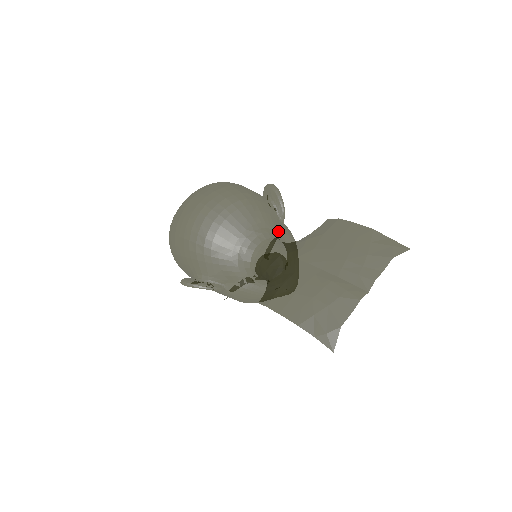
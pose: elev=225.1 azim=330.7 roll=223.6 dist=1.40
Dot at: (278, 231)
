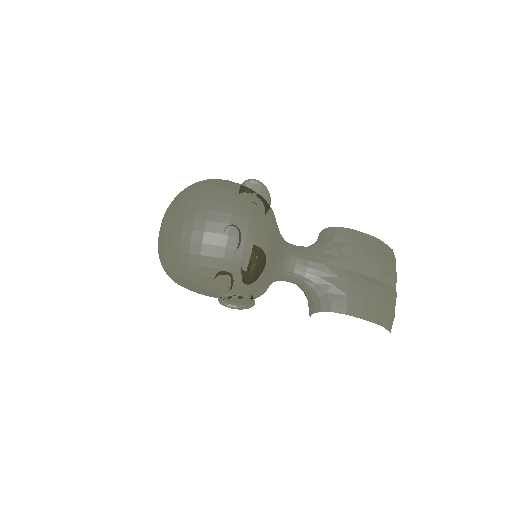
Dot at: occluded
